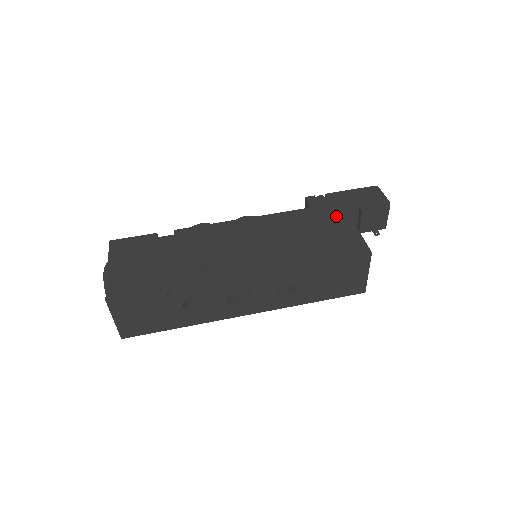
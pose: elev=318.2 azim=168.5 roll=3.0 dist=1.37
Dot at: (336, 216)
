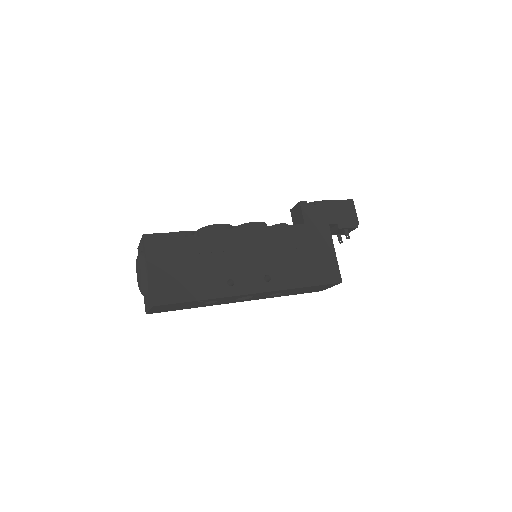
Dot at: (323, 238)
